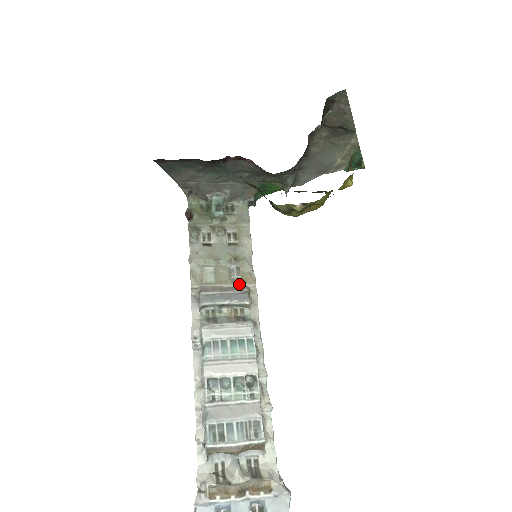
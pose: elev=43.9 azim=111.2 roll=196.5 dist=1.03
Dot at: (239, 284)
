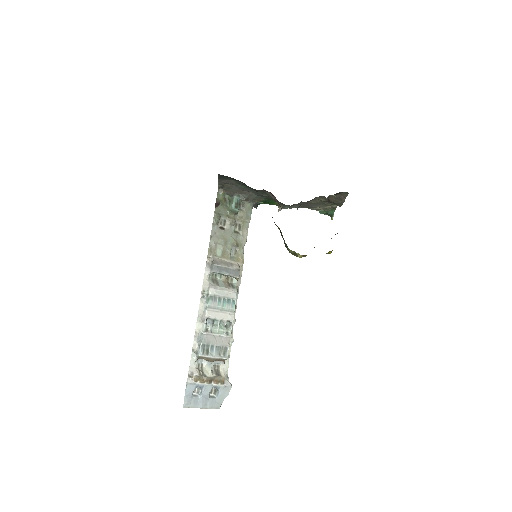
Dot at: (234, 262)
